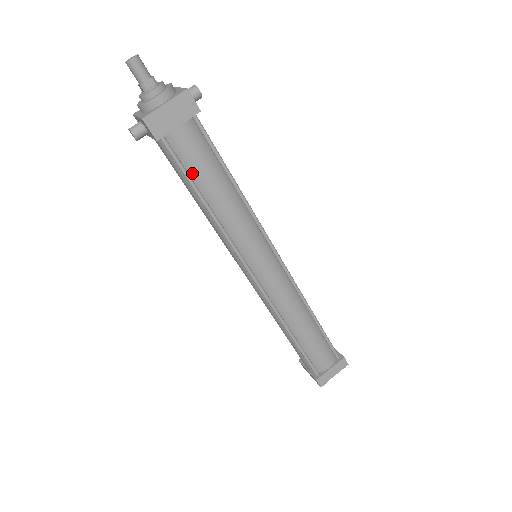
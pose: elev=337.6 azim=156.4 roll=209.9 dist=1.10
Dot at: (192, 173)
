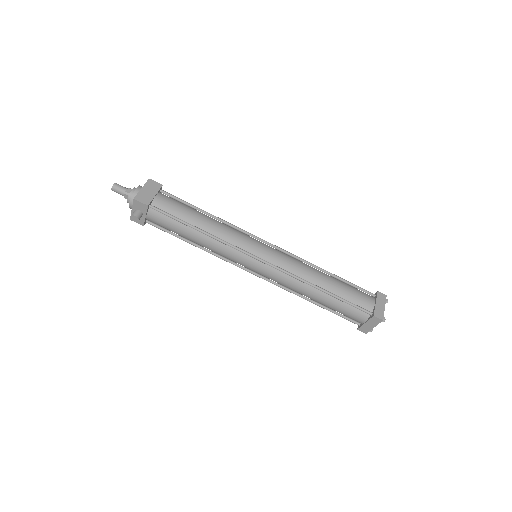
Dot at: (179, 216)
